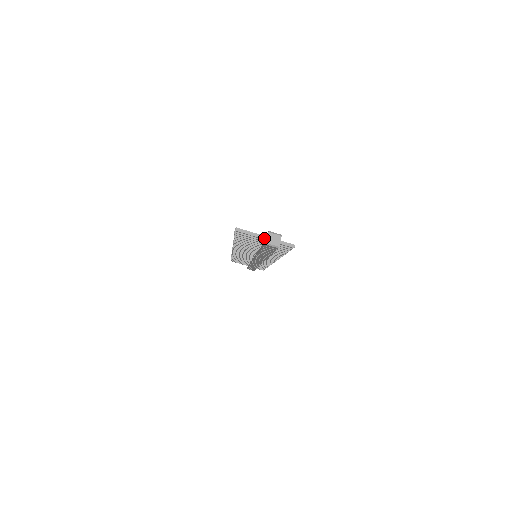
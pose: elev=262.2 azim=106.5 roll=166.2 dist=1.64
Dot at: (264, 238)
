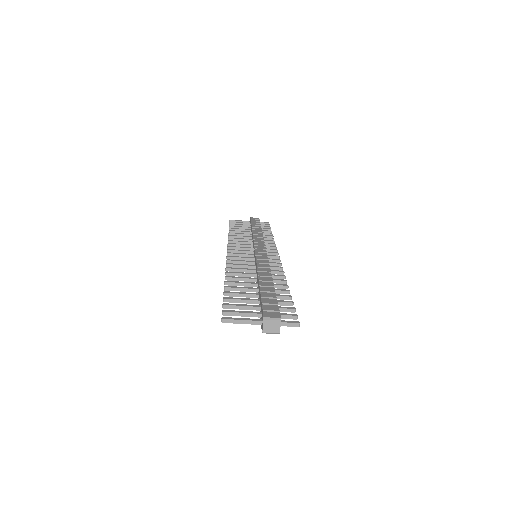
Dot at: (259, 324)
